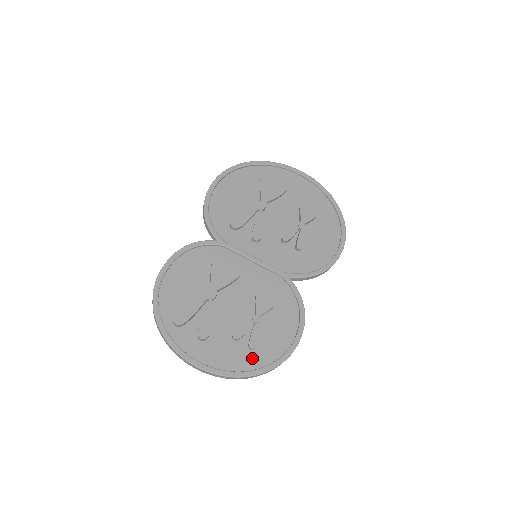
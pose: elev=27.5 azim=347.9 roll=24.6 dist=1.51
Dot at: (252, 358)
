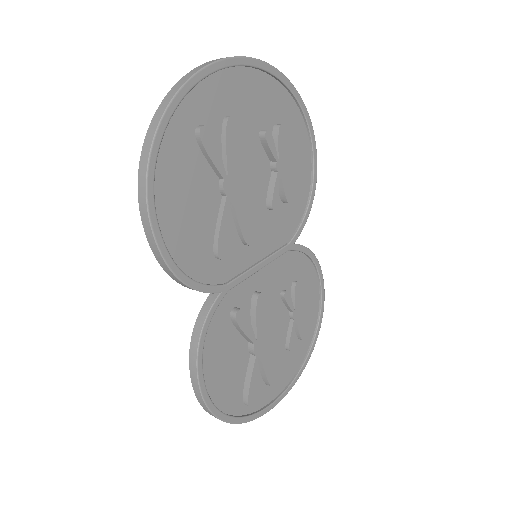
Dot at: (304, 342)
